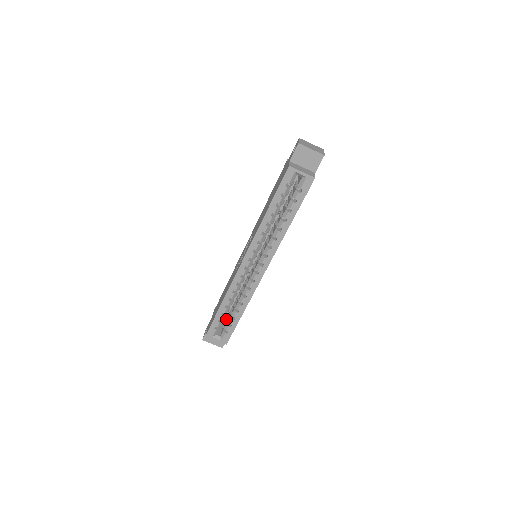
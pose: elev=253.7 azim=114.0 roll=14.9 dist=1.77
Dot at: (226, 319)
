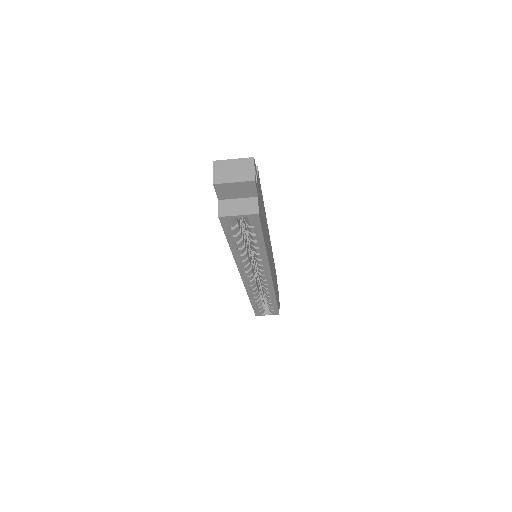
Dot at: occluded
